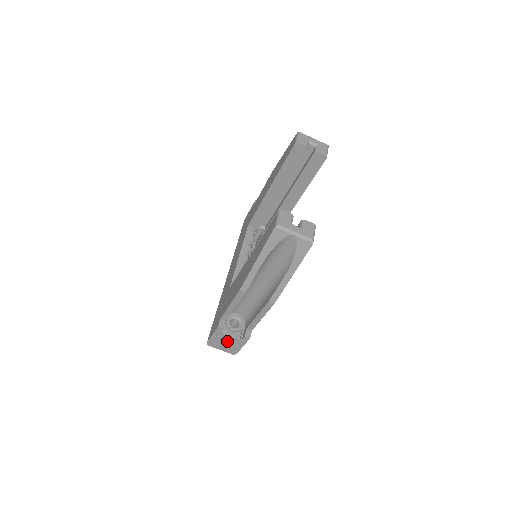
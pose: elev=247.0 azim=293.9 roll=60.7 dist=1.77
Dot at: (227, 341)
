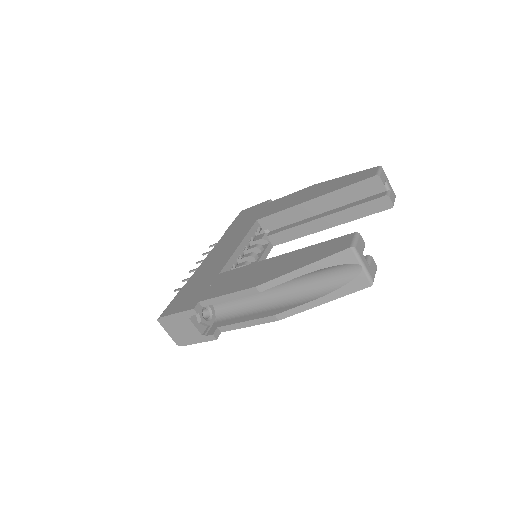
Dot at: (186, 328)
